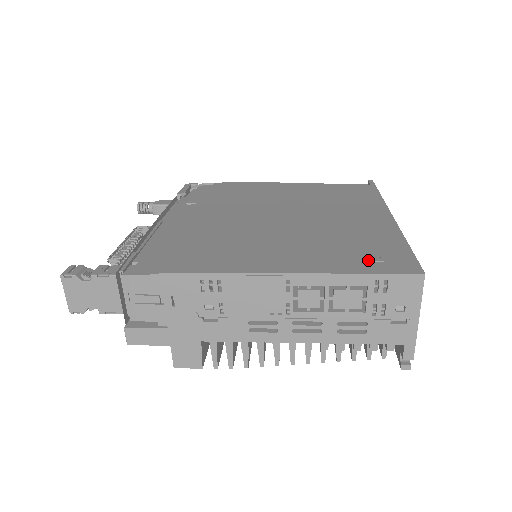
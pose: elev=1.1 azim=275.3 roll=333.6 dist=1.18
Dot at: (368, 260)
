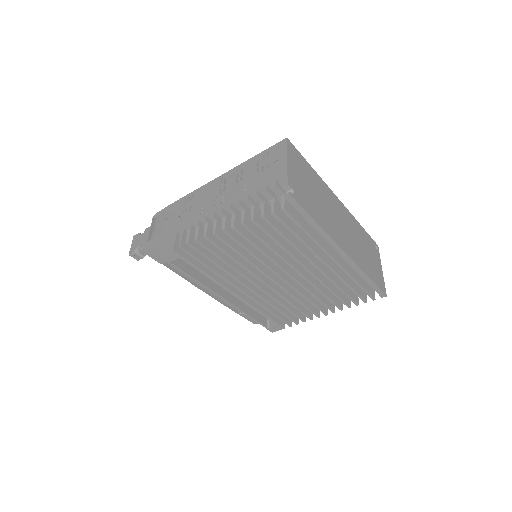
Dot at: occluded
